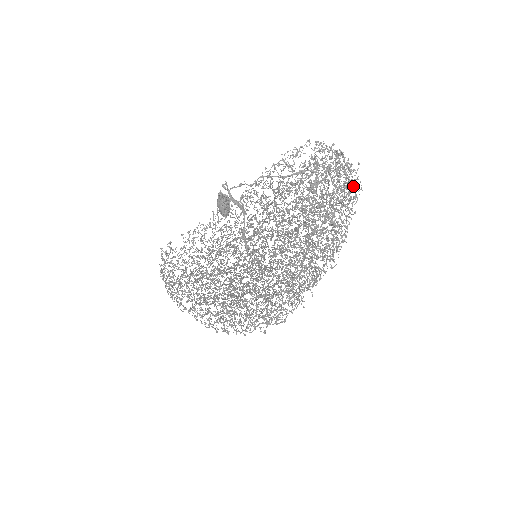
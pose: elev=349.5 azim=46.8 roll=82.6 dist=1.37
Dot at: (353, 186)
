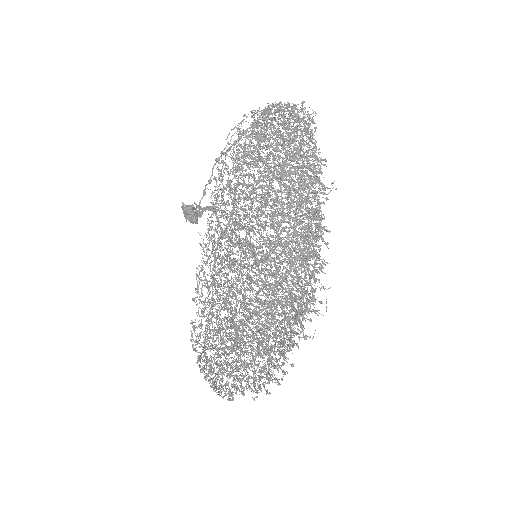
Dot at: (304, 116)
